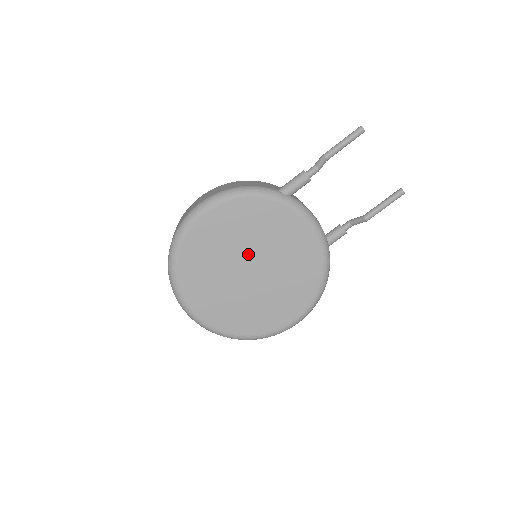
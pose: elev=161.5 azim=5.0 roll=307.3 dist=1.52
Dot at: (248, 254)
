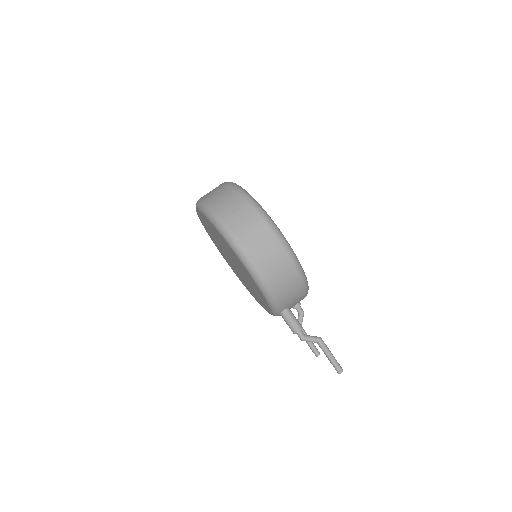
Dot at: (239, 269)
